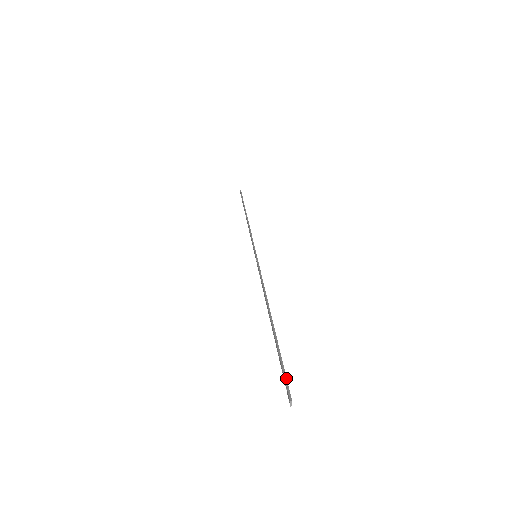
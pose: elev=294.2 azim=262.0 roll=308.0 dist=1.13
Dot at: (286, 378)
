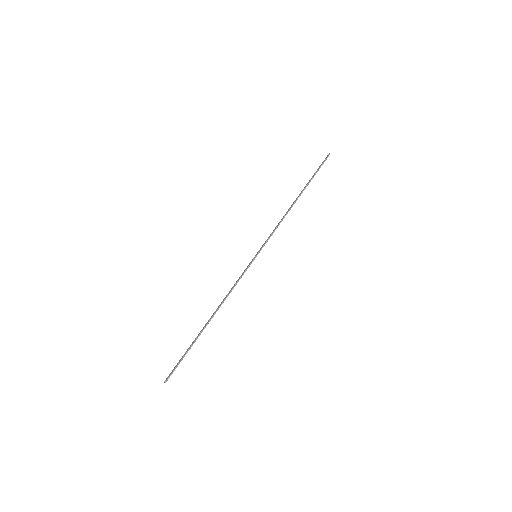
Dot at: occluded
